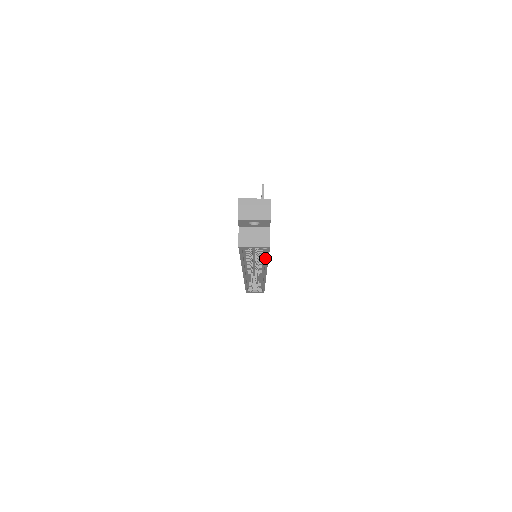
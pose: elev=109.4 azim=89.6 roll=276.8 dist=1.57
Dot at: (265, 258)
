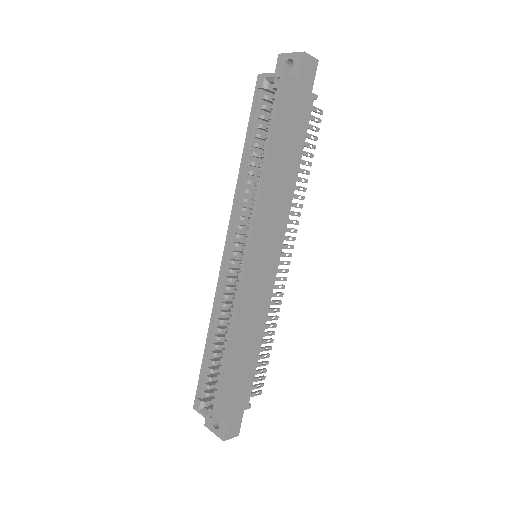
Dot at: (268, 144)
